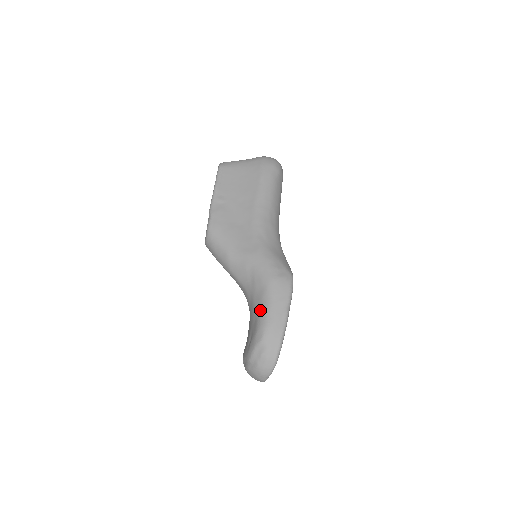
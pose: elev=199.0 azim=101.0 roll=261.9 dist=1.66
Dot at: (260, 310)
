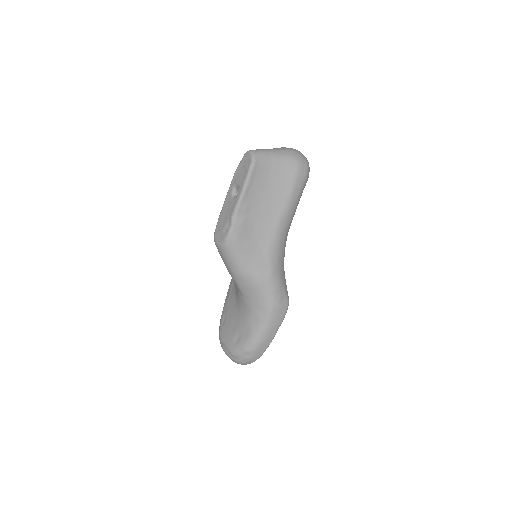
Dot at: (256, 328)
